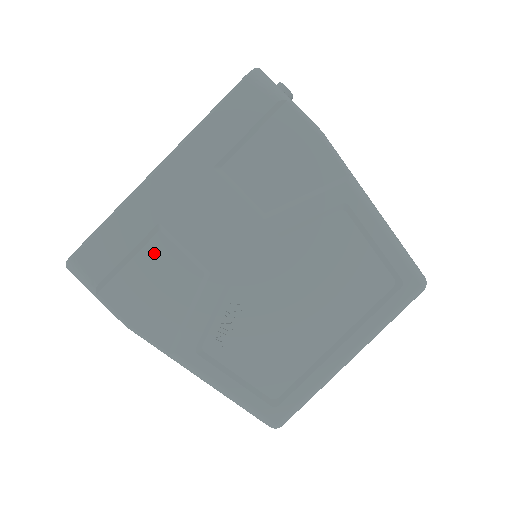
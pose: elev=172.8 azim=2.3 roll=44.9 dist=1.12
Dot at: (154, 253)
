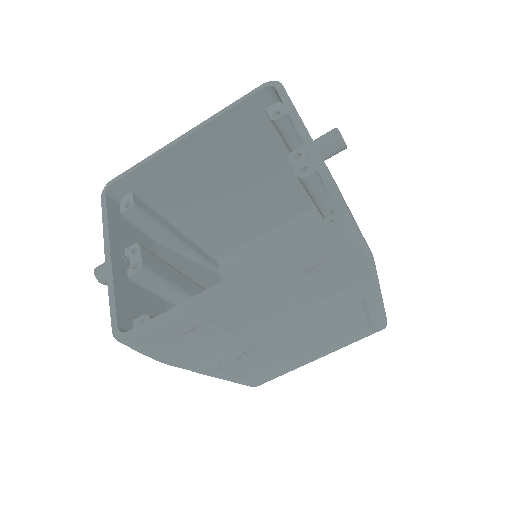
Dot at: (201, 331)
